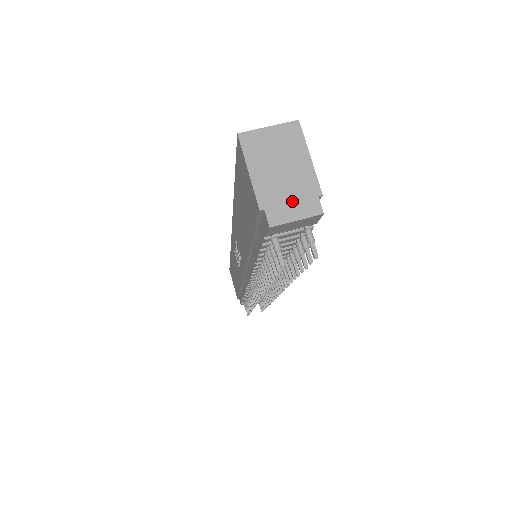
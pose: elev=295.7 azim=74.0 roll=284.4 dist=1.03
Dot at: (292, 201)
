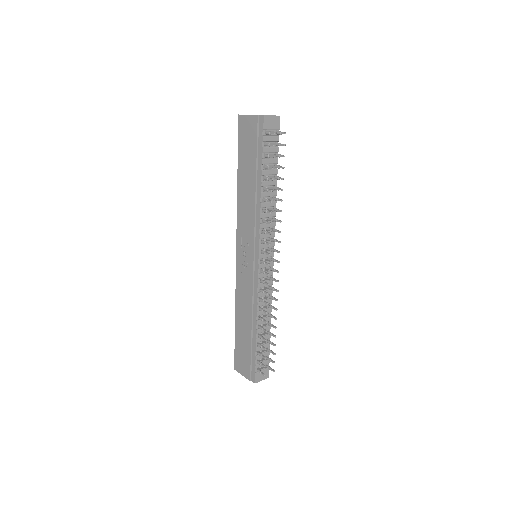
Dot at: occluded
